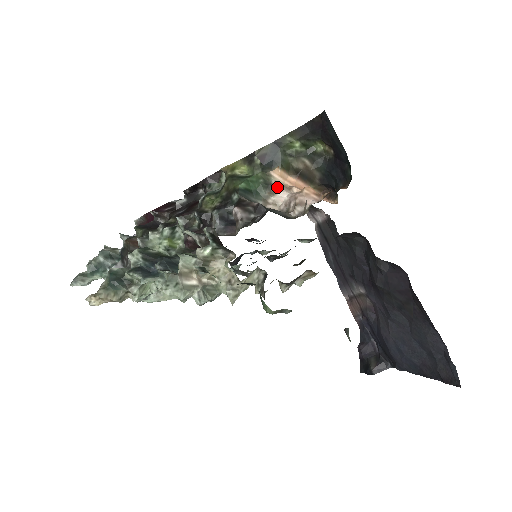
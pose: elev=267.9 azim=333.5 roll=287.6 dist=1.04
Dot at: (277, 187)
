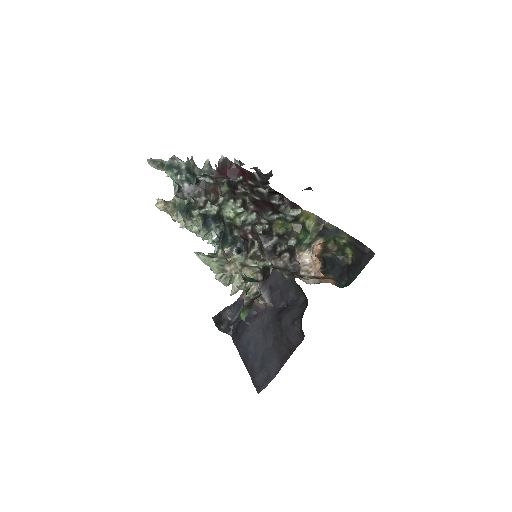
Dot at: (311, 250)
